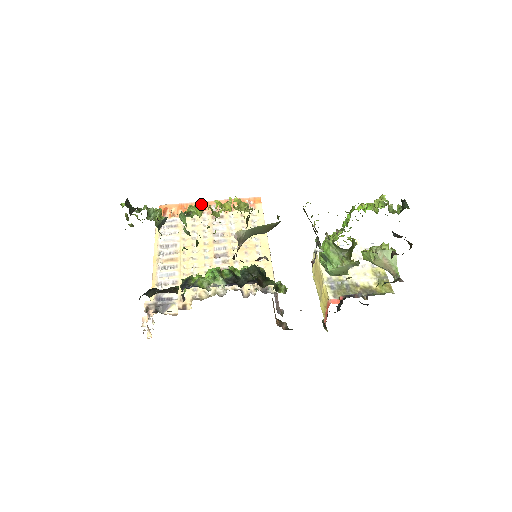
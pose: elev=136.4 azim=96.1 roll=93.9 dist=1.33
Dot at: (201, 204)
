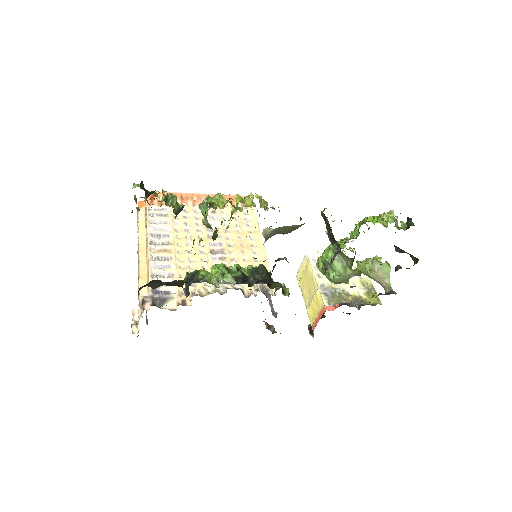
Dot at: (191, 196)
